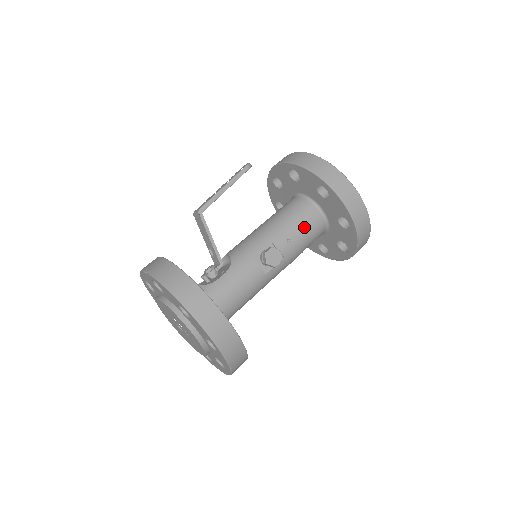
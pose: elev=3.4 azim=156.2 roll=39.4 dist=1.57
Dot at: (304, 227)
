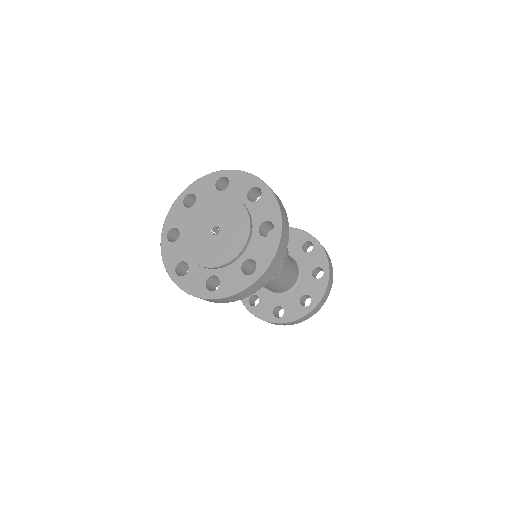
Dot at: (291, 261)
